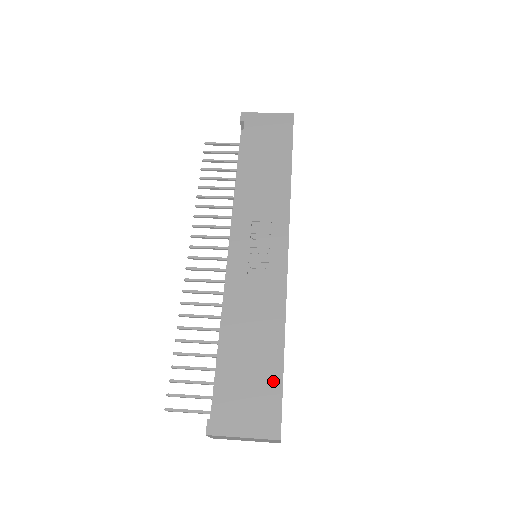
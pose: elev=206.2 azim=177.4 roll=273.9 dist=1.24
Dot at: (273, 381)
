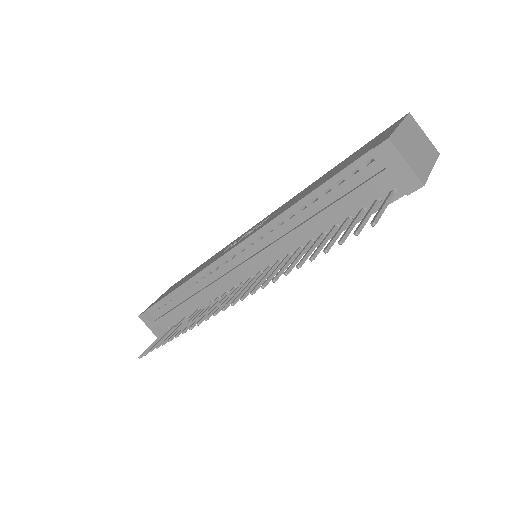
Dot at: (356, 152)
